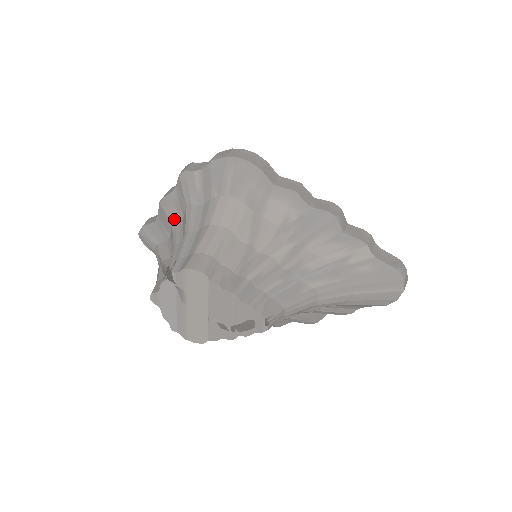
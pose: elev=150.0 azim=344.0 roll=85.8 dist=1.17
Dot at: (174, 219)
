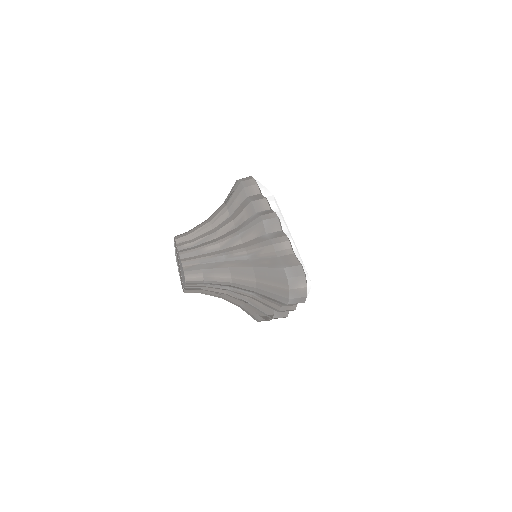
Dot at: occluded
